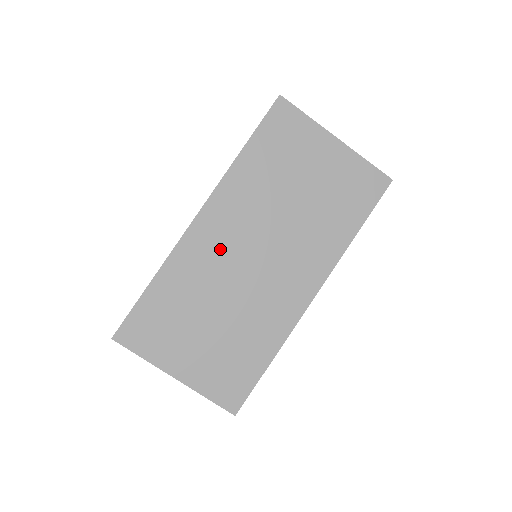
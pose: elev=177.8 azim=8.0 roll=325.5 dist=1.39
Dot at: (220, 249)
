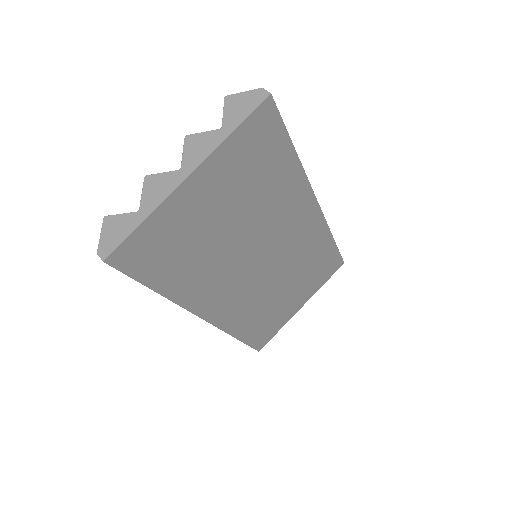
Dot at: (242, 296)
